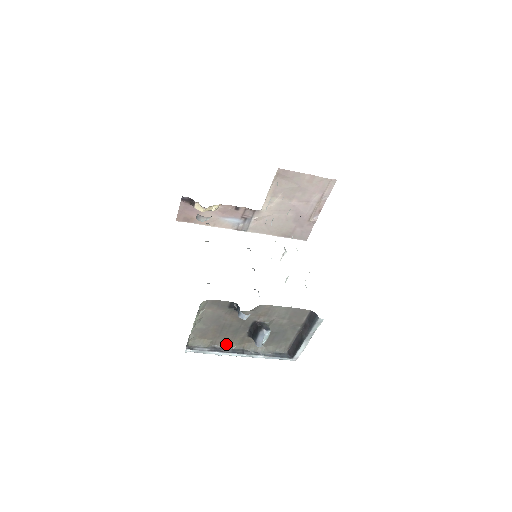
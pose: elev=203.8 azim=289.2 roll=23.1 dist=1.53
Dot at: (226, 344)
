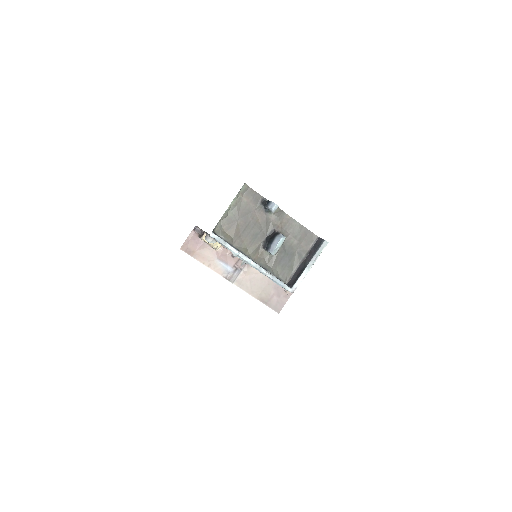
Dot at: (242, 248)
